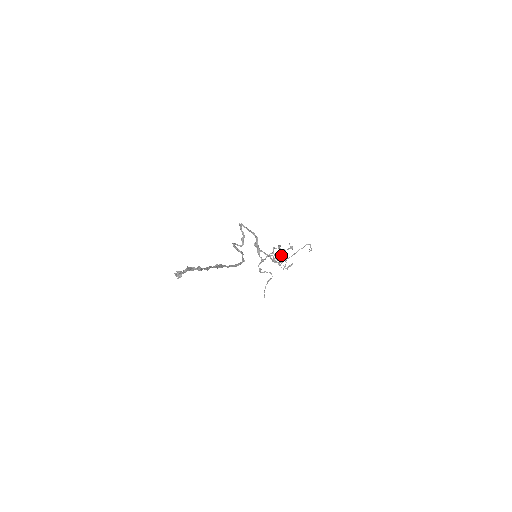
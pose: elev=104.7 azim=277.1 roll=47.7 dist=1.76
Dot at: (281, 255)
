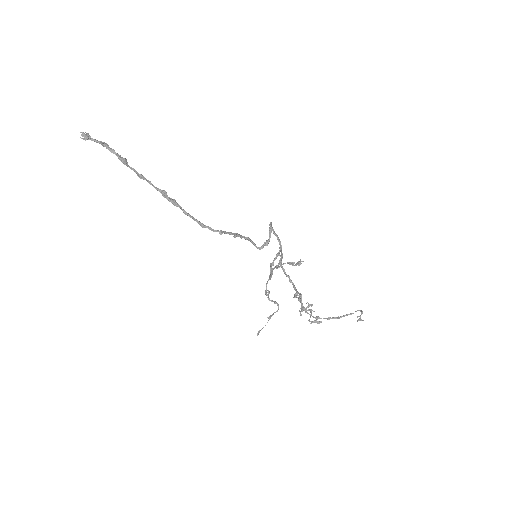
Dot at: (281, 266)
